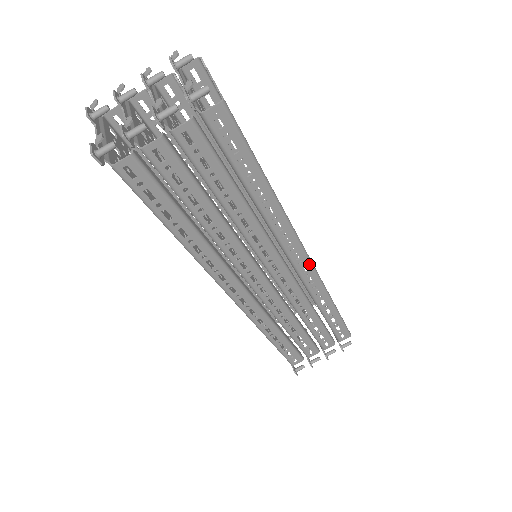
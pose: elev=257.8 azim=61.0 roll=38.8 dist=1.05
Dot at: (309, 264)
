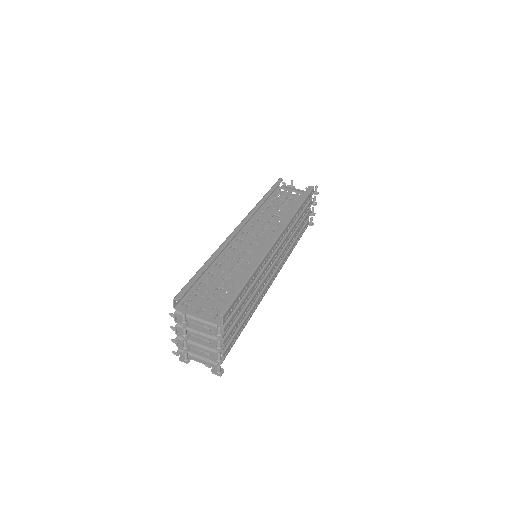
Dot at: (280, 236)
